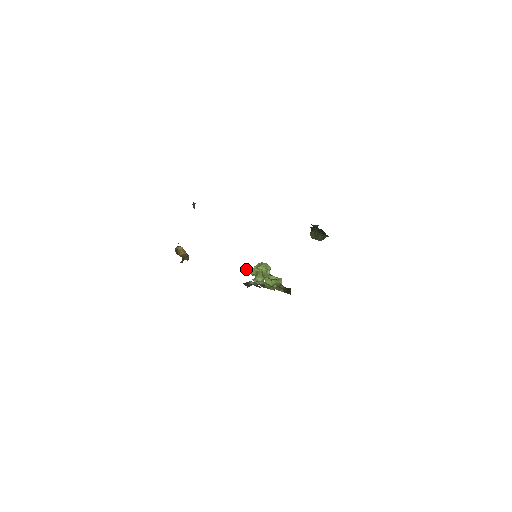
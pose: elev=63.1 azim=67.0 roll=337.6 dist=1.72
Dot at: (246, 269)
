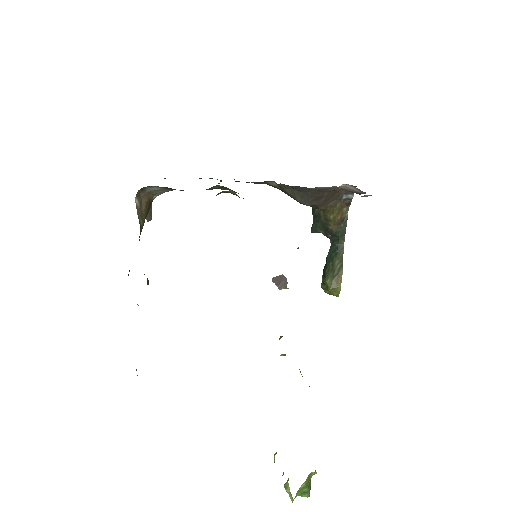
Dot at: occluded
